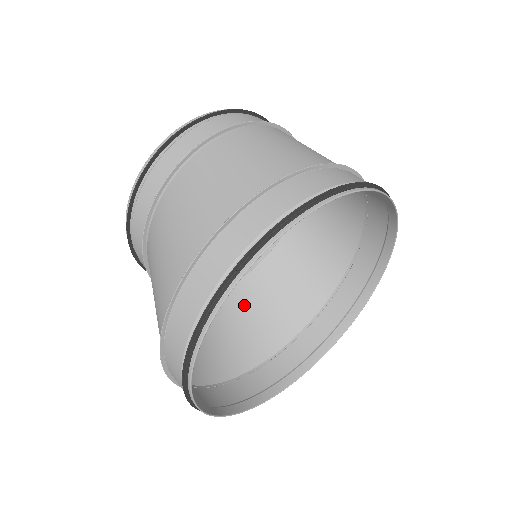
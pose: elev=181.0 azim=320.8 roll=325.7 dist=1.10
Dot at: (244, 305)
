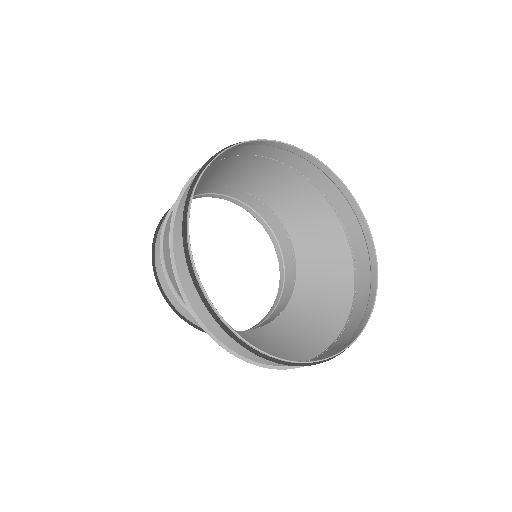
Dot at: (293, 323)
